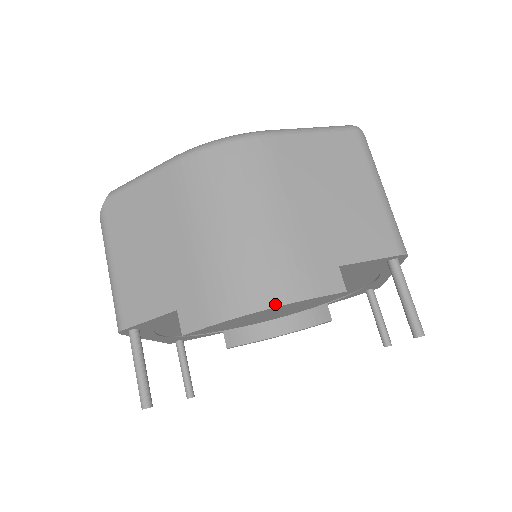
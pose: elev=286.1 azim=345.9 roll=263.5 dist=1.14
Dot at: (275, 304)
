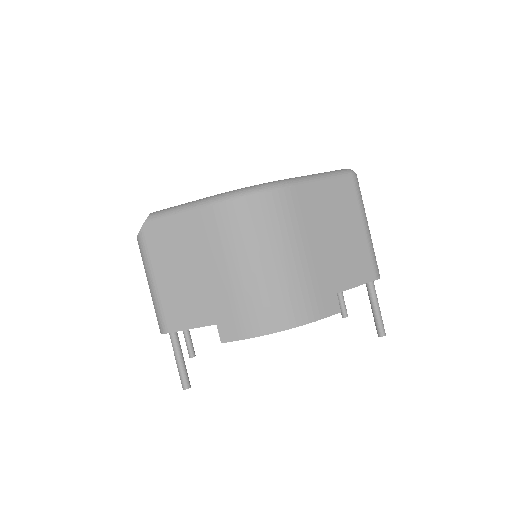
Dot at: (294, 326)
